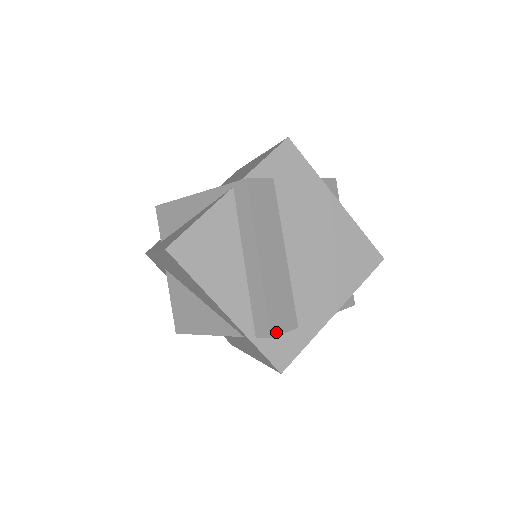
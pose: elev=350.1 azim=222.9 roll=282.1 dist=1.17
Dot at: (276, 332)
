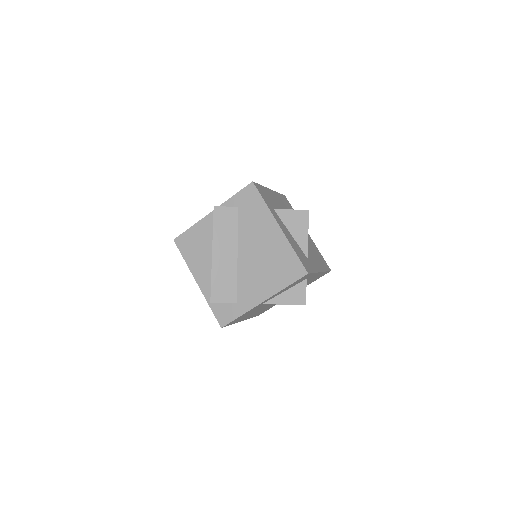
Dot at: (216, 300)
